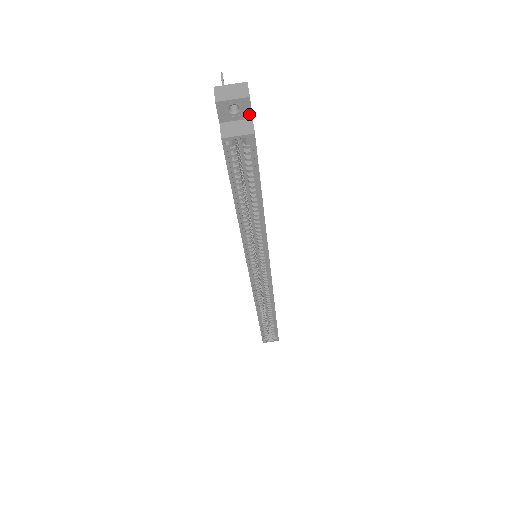
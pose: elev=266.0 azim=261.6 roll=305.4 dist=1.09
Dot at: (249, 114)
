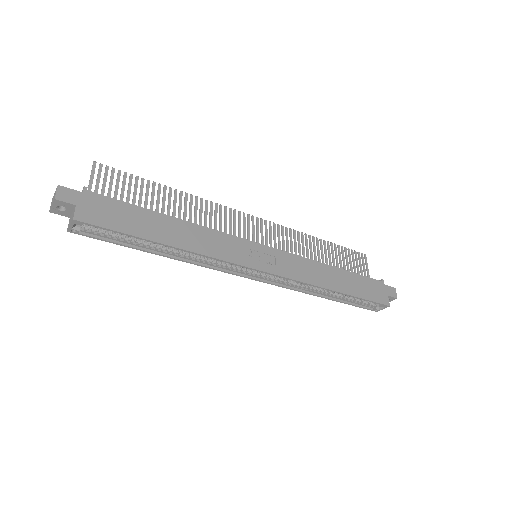
Dot at: (71, 205)
